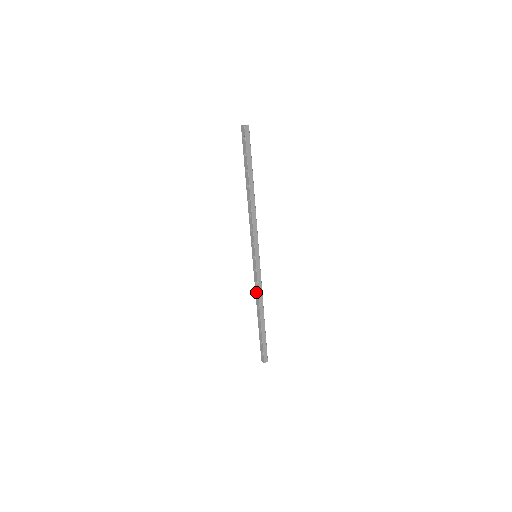
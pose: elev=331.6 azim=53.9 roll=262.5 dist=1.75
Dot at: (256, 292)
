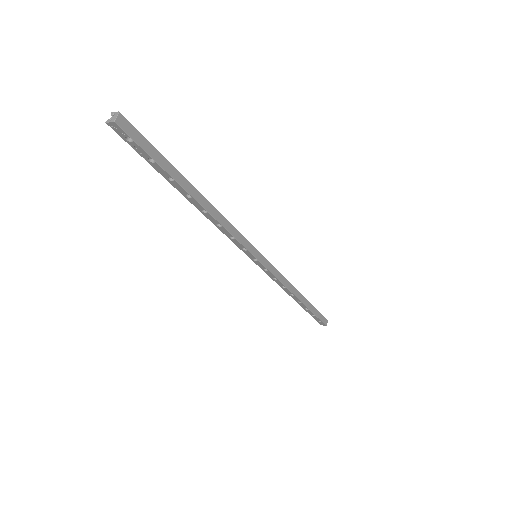
Dot at: (280, 285)
